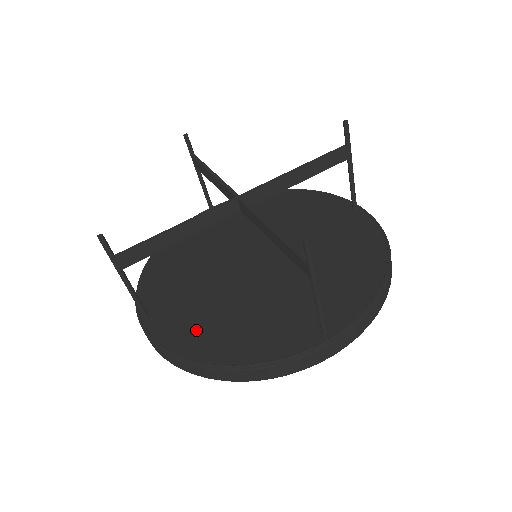
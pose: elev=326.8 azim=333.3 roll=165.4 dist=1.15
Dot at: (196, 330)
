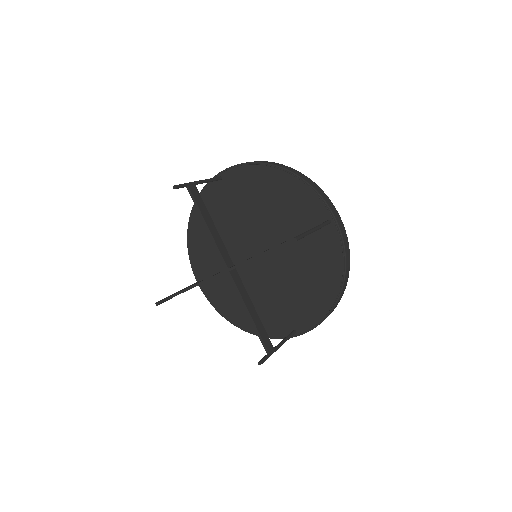
Dot at: (229, 302)
